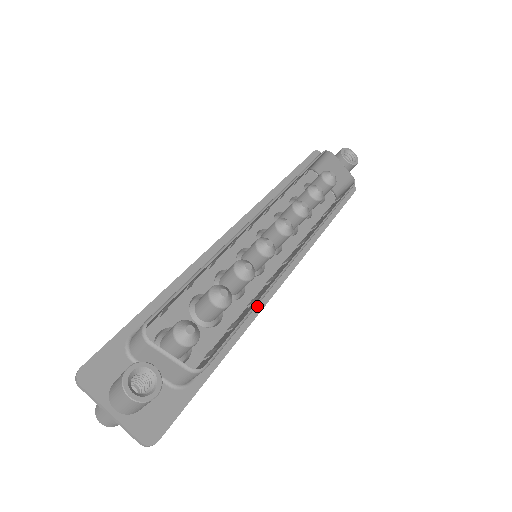
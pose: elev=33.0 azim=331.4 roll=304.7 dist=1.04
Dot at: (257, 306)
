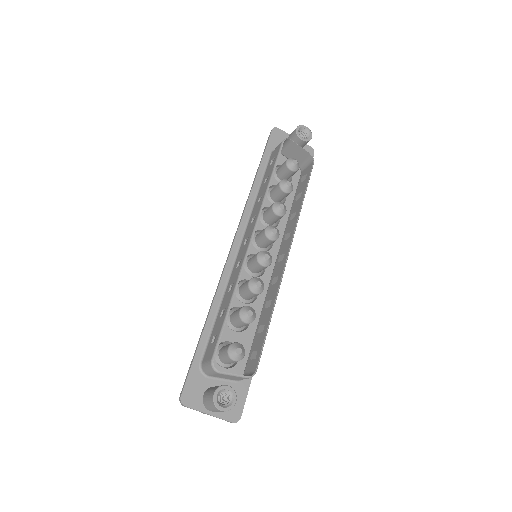
Dot at: occluded
